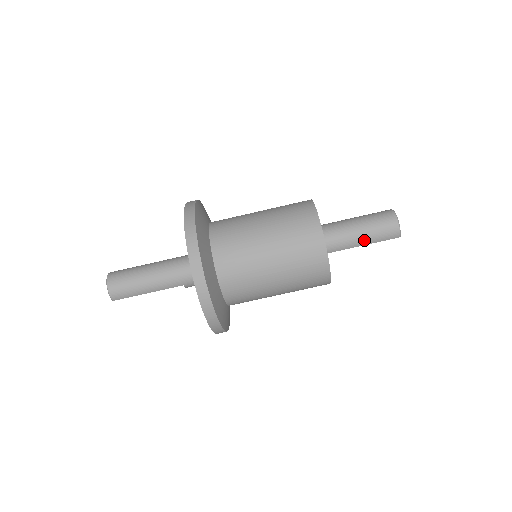
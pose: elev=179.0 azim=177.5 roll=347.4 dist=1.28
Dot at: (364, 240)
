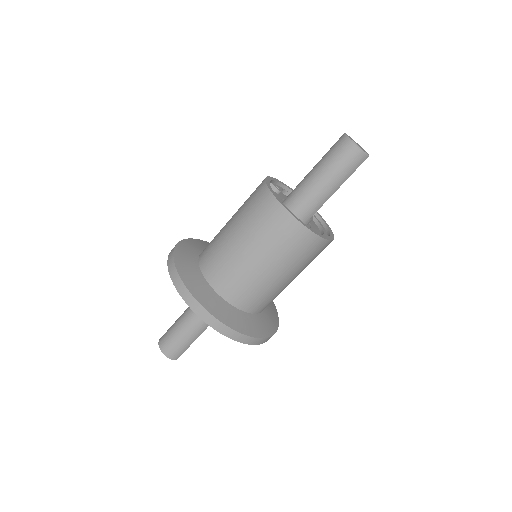
Dot at: (336, 184)
